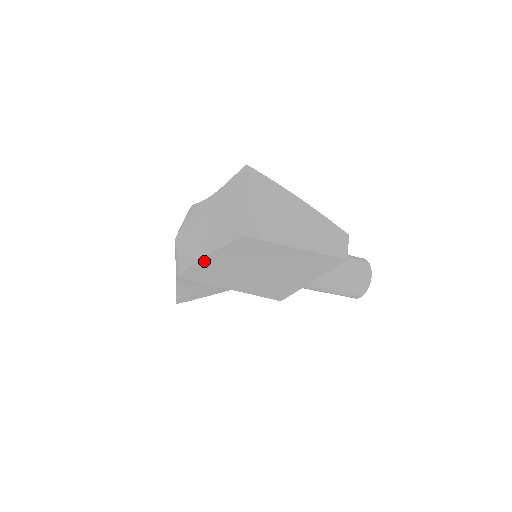
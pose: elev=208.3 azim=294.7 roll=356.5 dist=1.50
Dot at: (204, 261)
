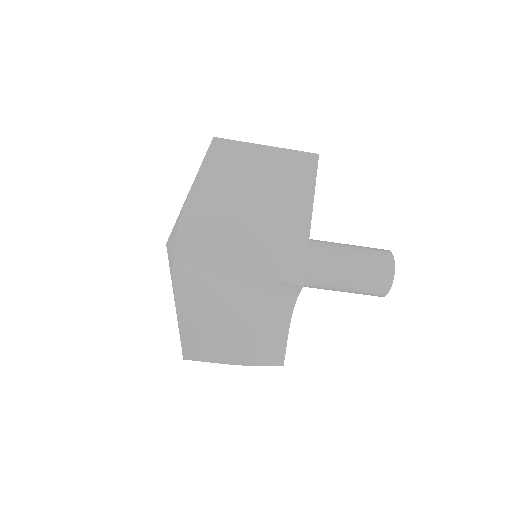
Dot at: (191, 202)
